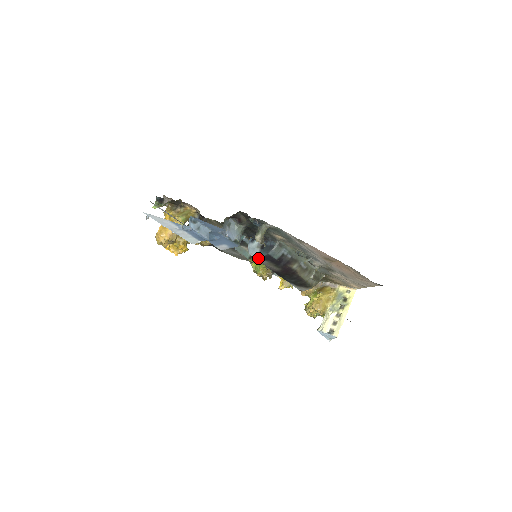
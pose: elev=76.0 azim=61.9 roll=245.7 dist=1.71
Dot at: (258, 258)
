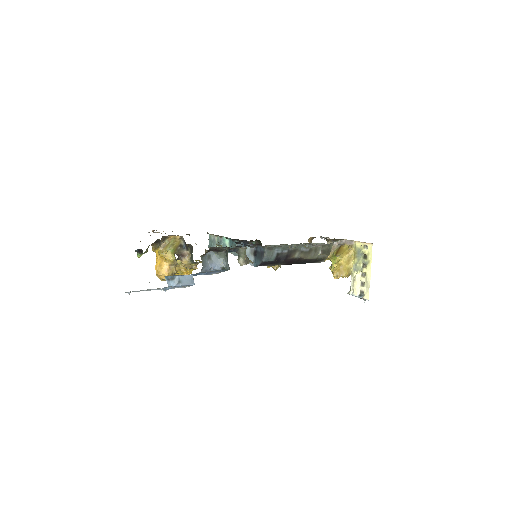
Dot at: (255, 266)
